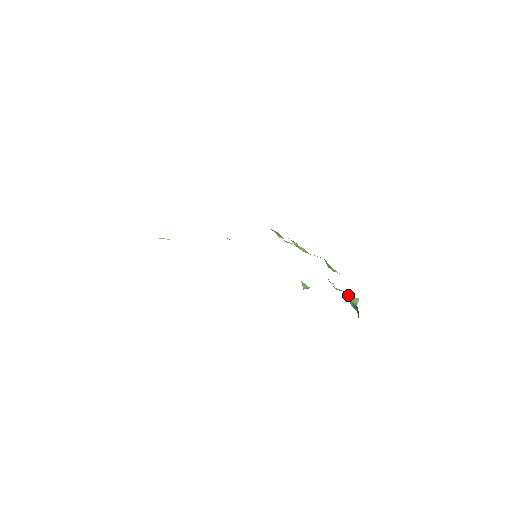
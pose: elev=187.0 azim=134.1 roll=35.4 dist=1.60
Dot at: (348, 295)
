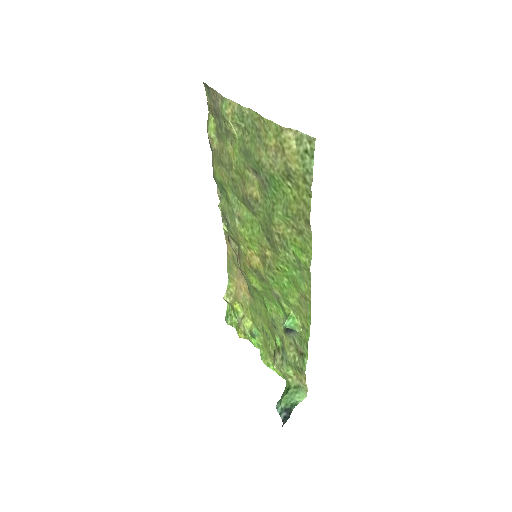
Dot at: (294, 386)
